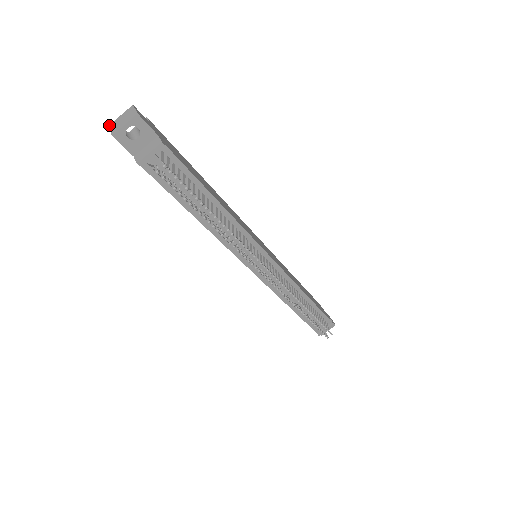
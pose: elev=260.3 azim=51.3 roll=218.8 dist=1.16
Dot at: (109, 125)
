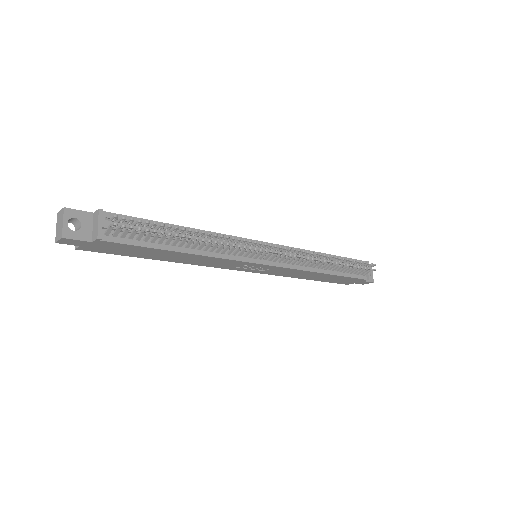
Dot at: (55, 241)
